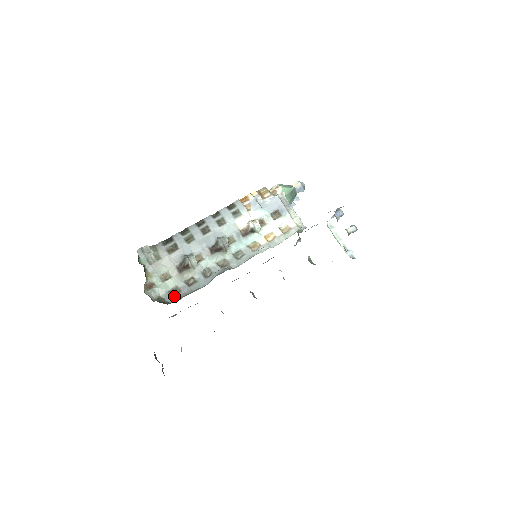
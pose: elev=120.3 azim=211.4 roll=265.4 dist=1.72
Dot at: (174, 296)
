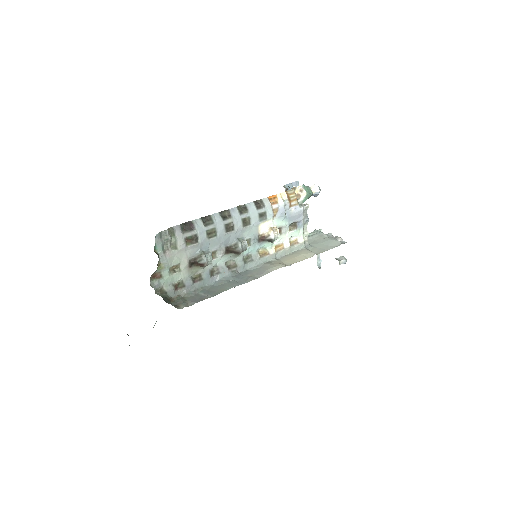
Dot at: (177, 290)
